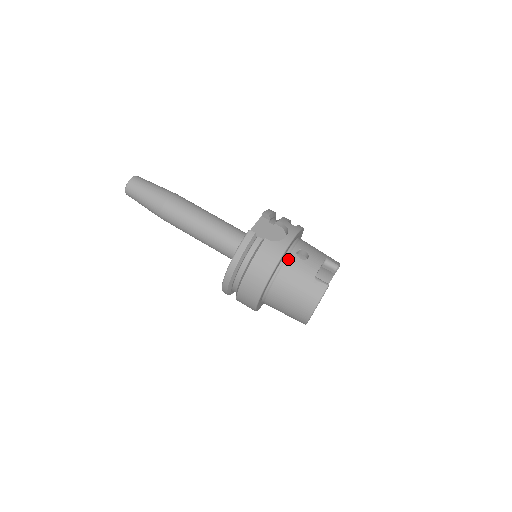
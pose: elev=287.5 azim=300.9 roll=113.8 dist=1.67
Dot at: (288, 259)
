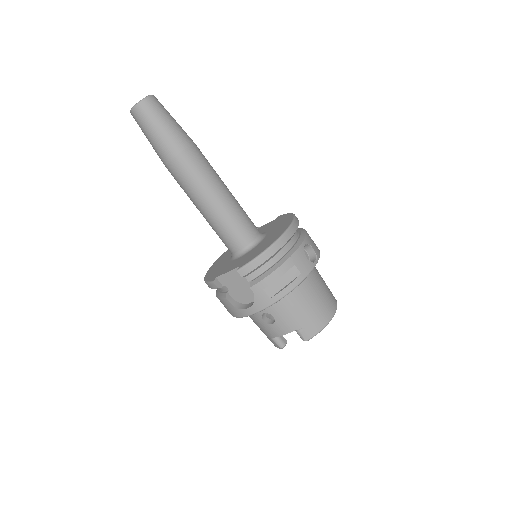
Dot at: occluded
